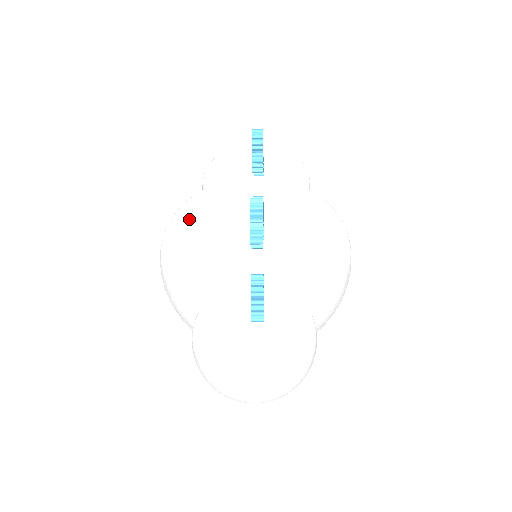
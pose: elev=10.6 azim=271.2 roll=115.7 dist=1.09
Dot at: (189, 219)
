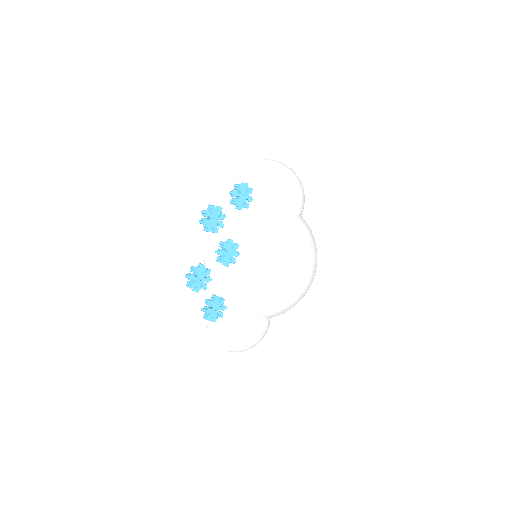
Dot at: (219, 229)
